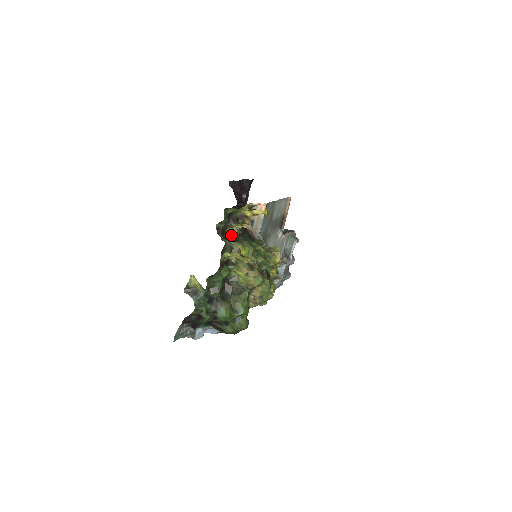
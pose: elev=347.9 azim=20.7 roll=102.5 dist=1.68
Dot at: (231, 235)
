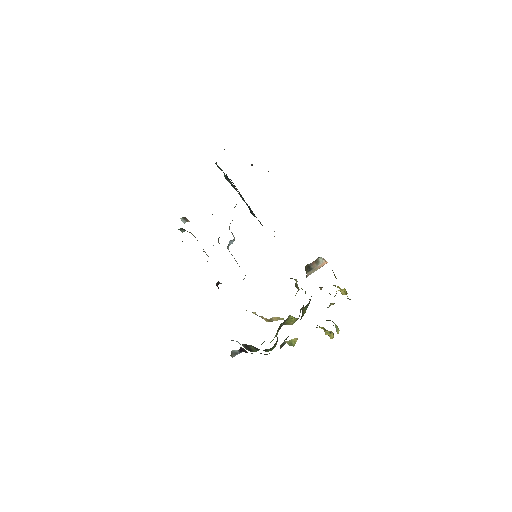
Dot at: occluded
